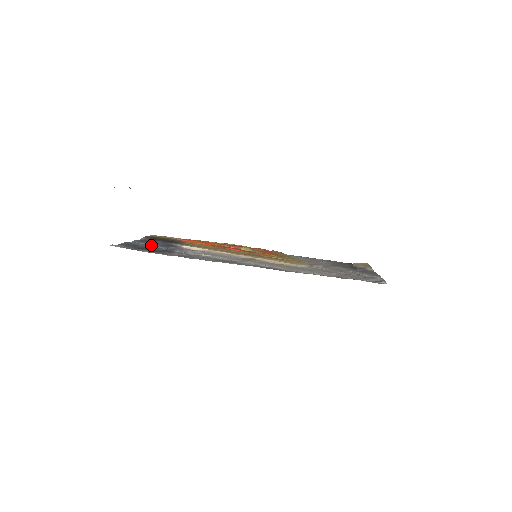
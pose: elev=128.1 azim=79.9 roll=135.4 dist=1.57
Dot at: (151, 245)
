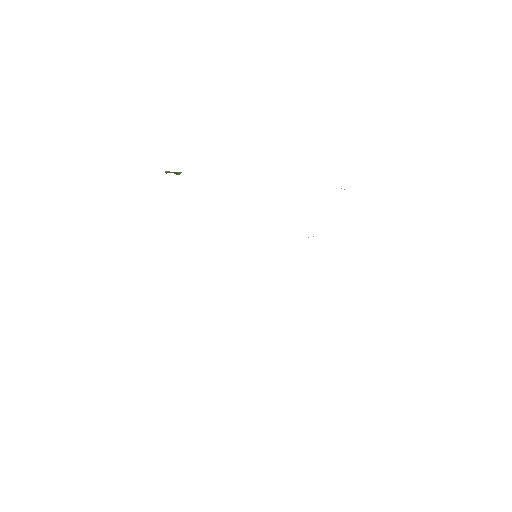
Dot at: occluded
